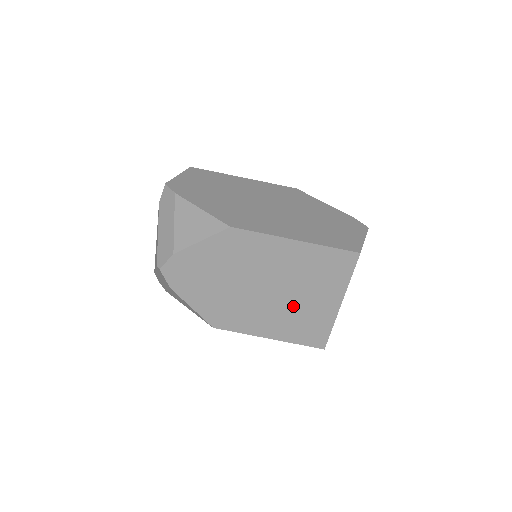
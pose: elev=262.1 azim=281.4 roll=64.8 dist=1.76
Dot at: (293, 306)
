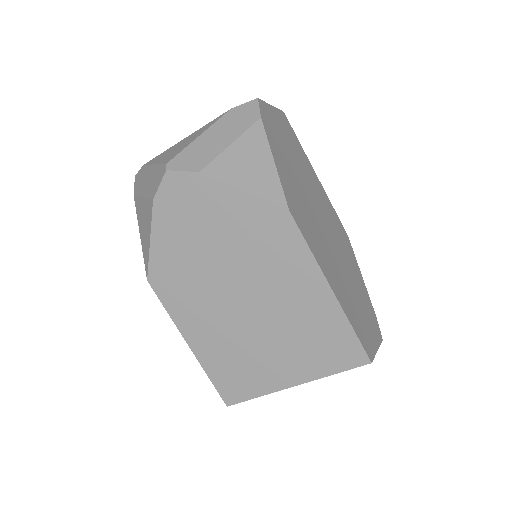
Dot at: (250, 342)
